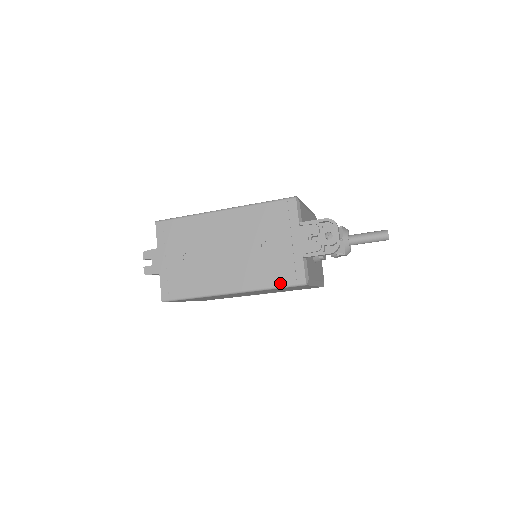
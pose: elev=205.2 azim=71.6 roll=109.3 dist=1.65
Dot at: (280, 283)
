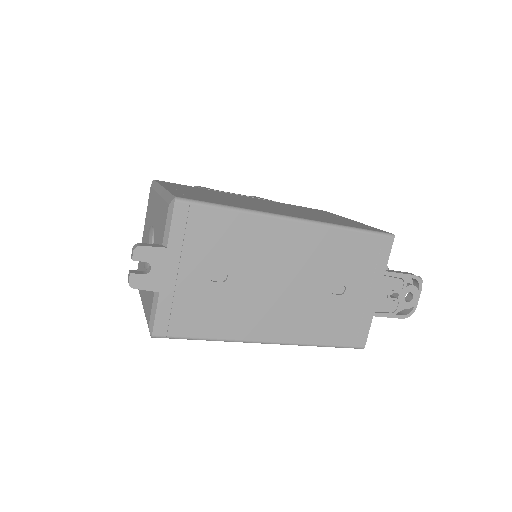
Dot at: (336, 342)
